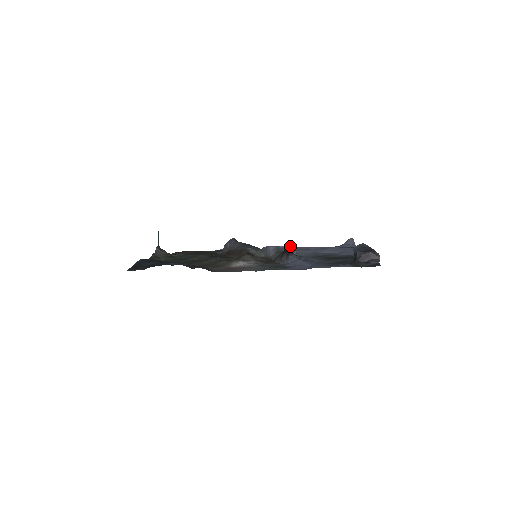
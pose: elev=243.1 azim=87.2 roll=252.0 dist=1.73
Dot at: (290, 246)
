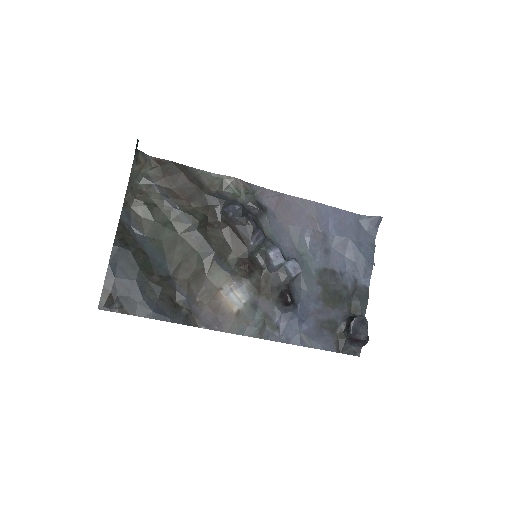
Dot at: (298, 267)
